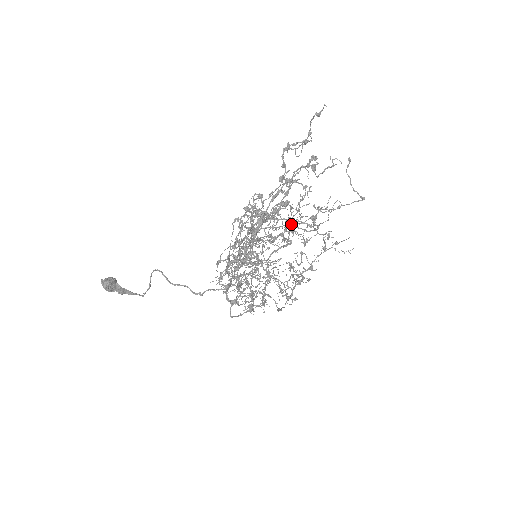
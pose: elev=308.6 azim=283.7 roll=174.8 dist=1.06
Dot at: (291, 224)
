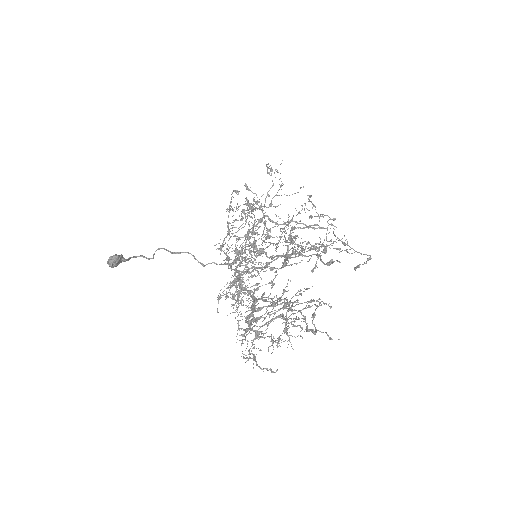
Dot at: (287, 332)
